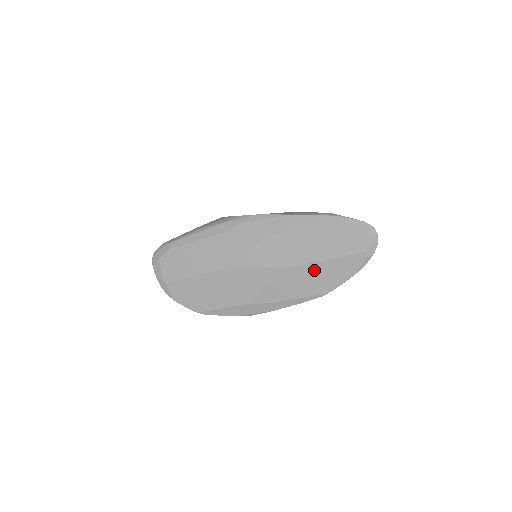
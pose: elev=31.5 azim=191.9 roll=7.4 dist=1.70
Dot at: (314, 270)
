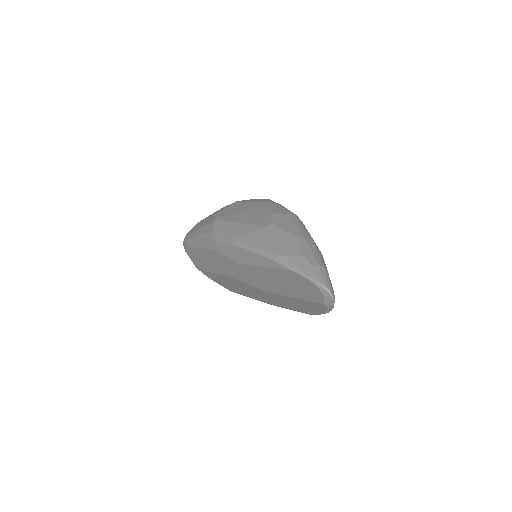
Dot at: (289, 300)
